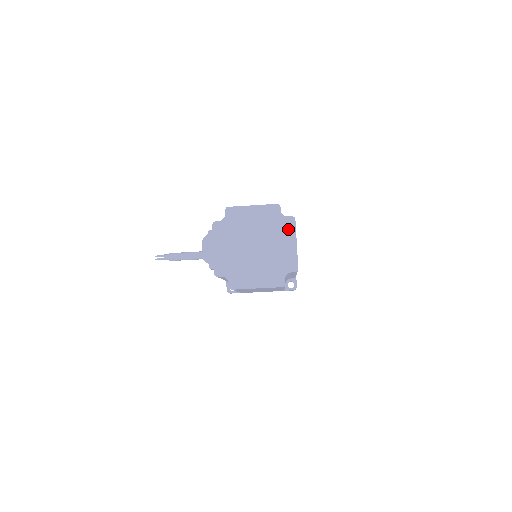
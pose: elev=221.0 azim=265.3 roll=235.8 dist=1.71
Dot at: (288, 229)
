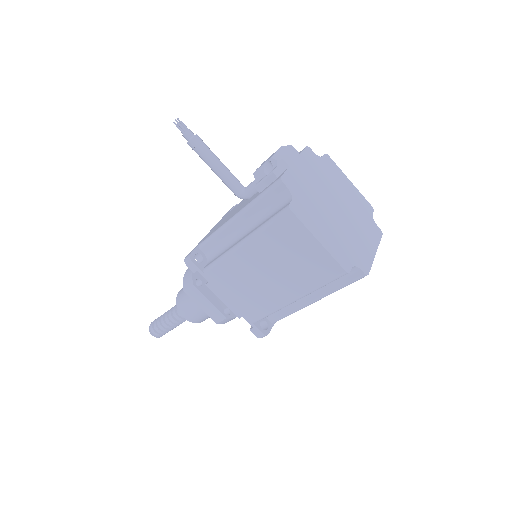
Dot at: (373, 233)
